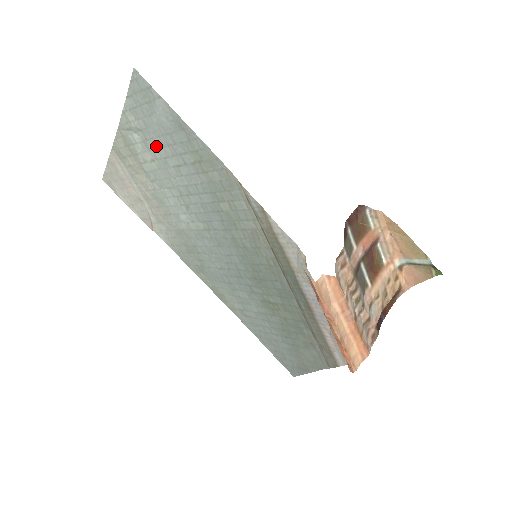
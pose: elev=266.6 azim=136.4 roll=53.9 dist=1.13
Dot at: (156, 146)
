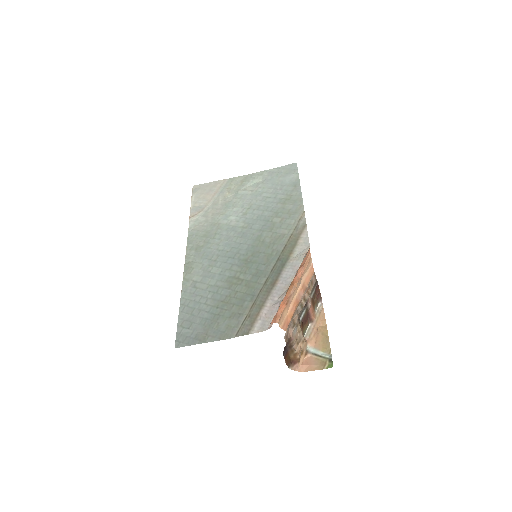
Dot at: (265, 187)
